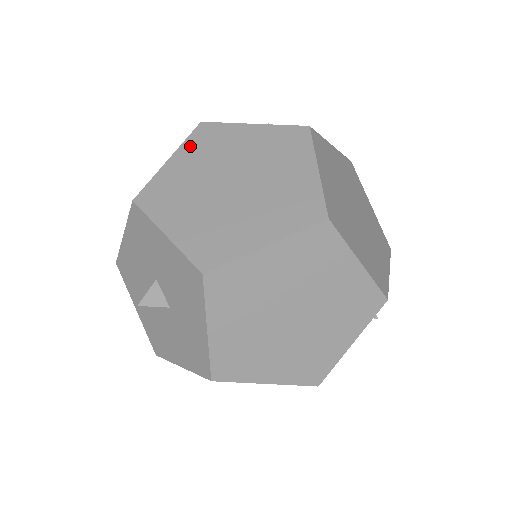
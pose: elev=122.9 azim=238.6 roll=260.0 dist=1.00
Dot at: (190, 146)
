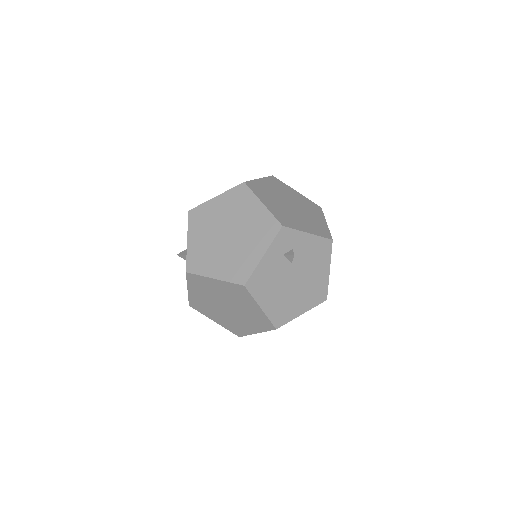
Dot at: occluded
